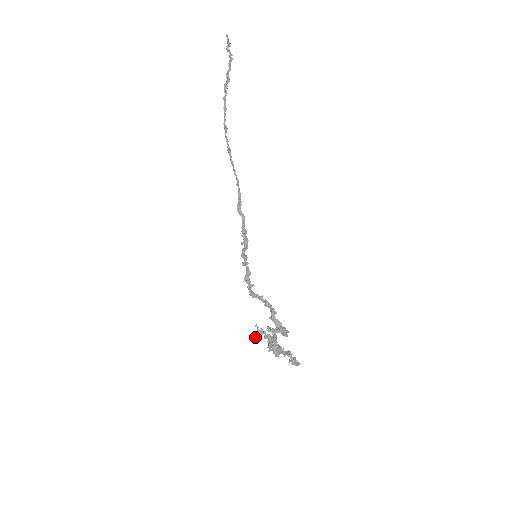
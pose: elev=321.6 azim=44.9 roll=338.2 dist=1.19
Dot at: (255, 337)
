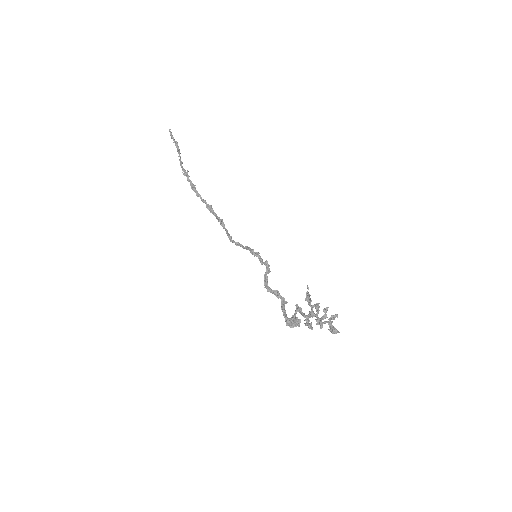
Dot at: (308, 298)
